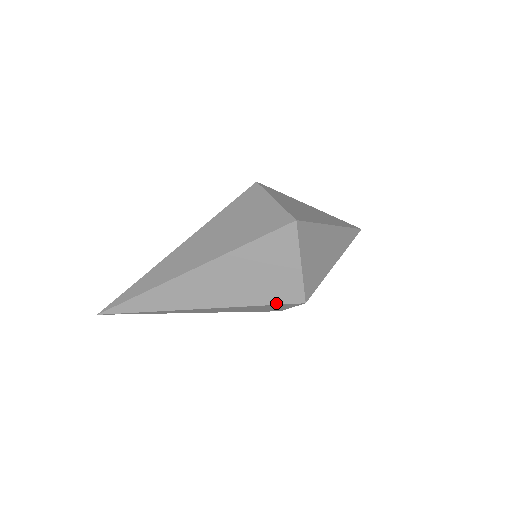
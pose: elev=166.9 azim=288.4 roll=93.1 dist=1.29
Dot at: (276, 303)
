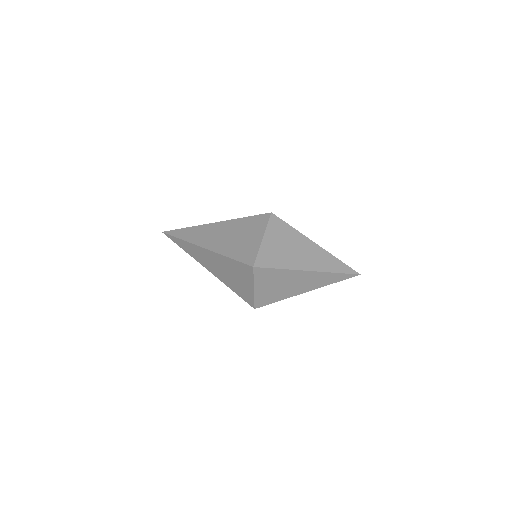
Dot at: (240, 296)
